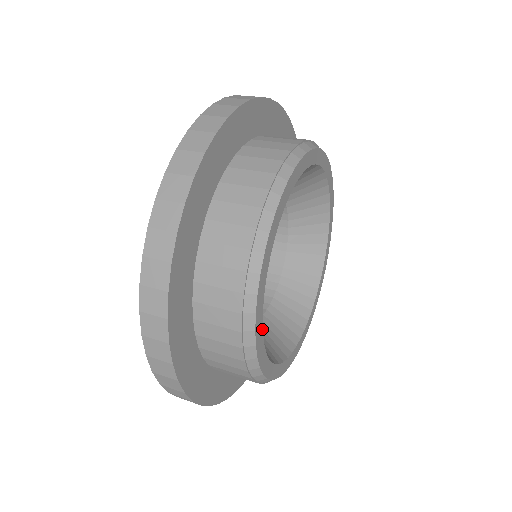
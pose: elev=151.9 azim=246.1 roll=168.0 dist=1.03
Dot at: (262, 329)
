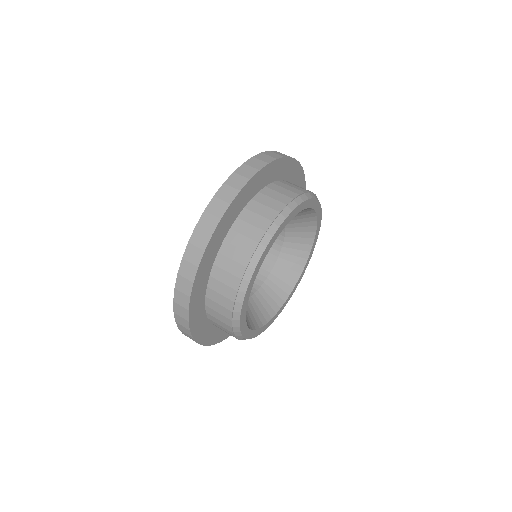
Dot at: (266, 324)
